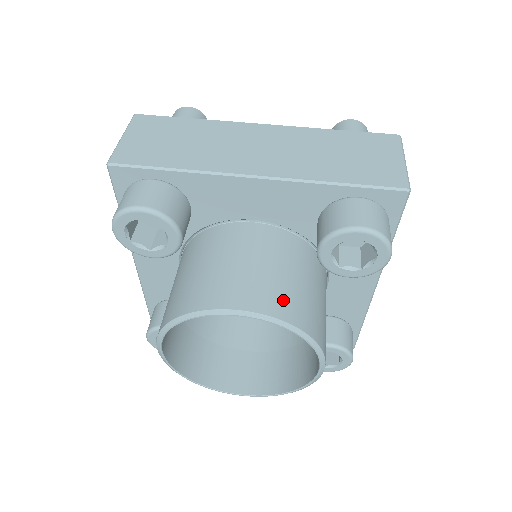
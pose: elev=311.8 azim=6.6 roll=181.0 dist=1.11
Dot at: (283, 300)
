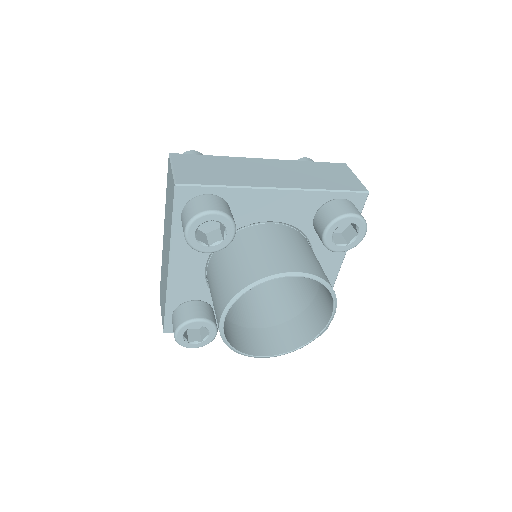
Dot at: (312, 266)
